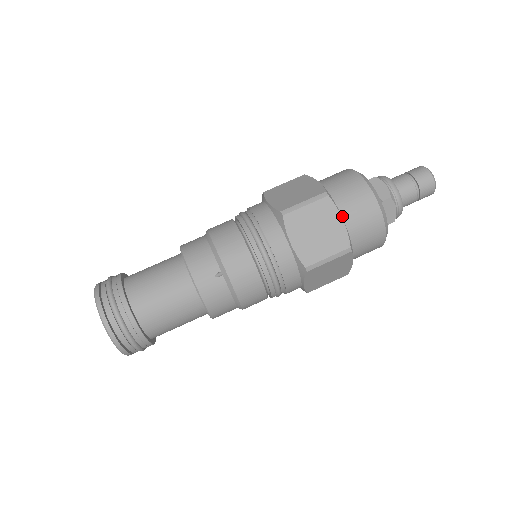
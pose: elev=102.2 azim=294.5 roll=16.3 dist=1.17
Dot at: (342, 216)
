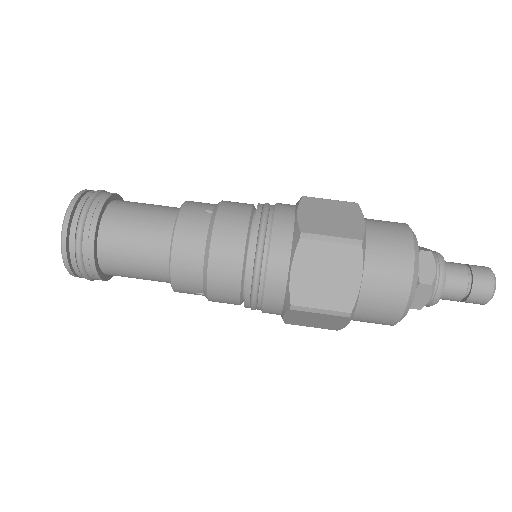
Dot at: (365, 225)
